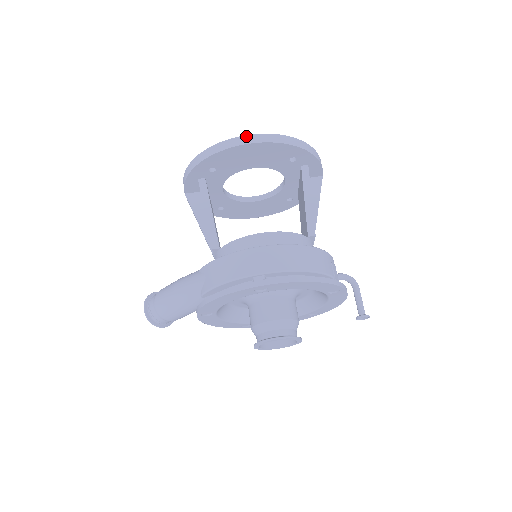
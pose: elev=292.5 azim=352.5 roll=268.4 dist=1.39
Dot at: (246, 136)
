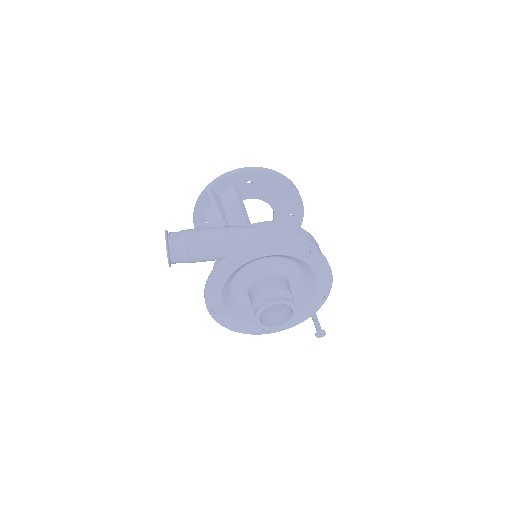
Dot at: occluded
